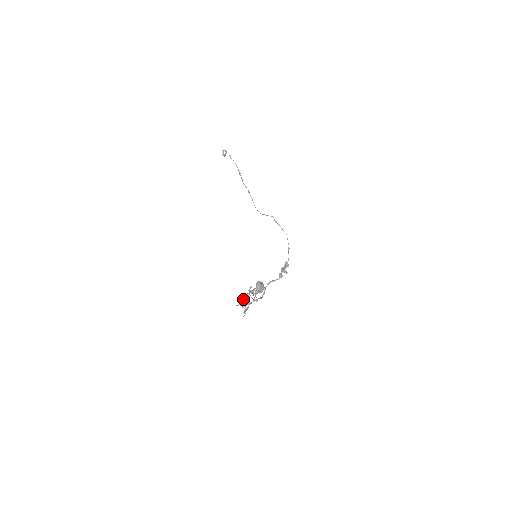
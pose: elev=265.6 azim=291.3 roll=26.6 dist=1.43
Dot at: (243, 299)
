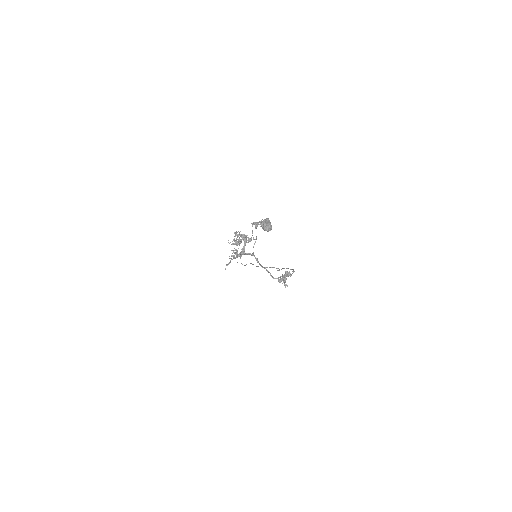
Dot at: (240, 234)
